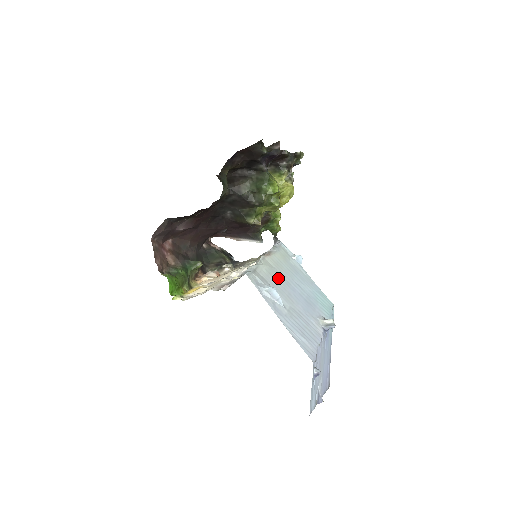
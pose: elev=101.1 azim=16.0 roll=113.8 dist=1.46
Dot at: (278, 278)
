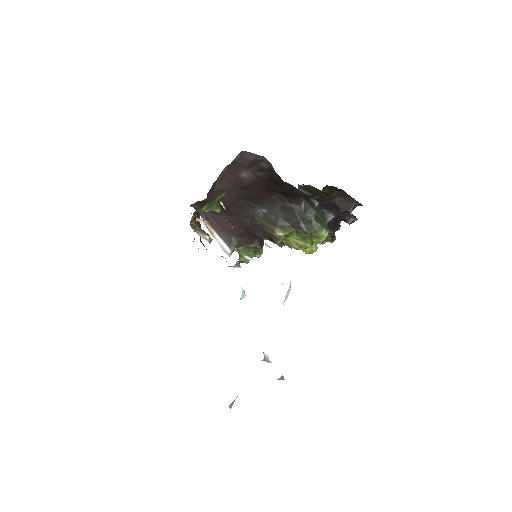
Dot at: occluded
